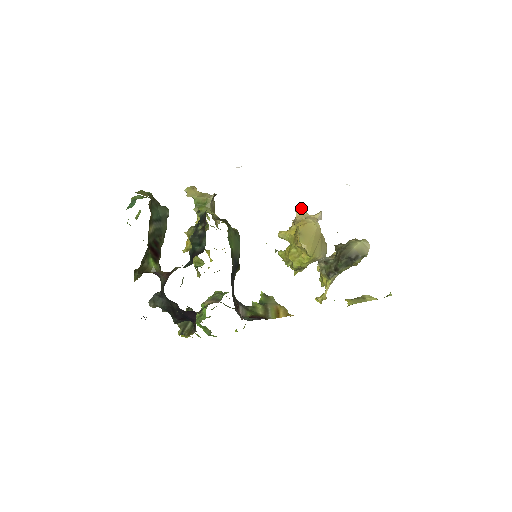
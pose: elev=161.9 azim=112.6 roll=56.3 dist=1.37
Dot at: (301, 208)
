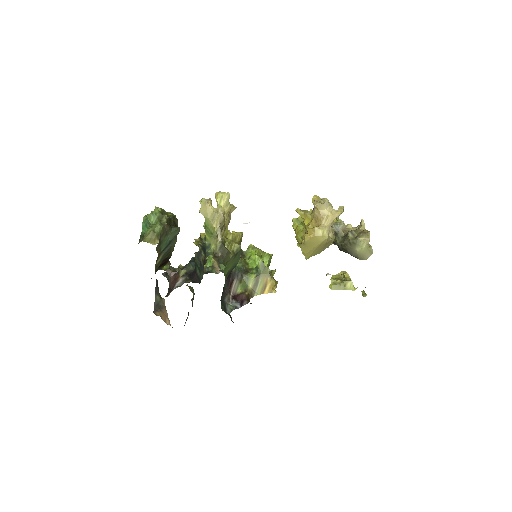
Dot at: (325, 201)
